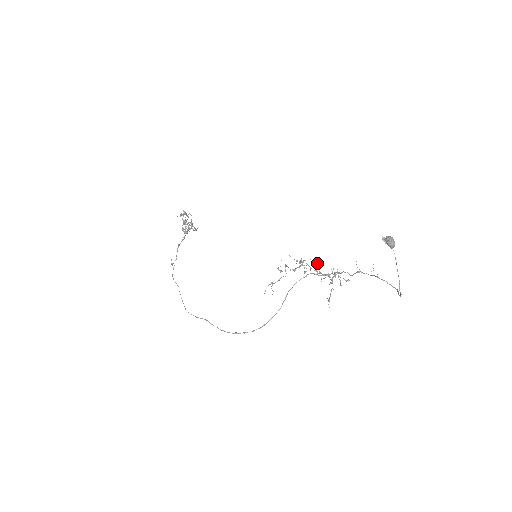
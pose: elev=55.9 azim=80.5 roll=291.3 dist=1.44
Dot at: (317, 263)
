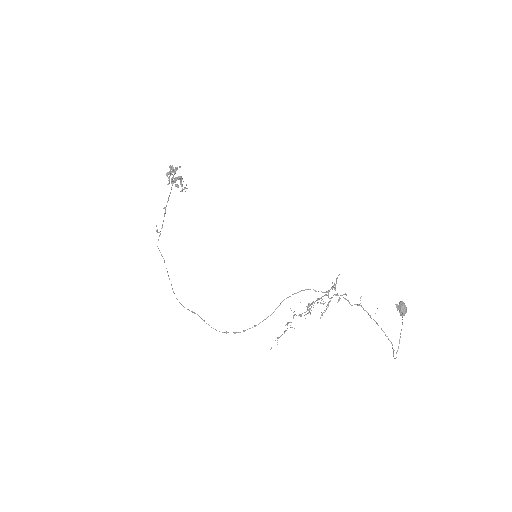
Dot at: occluded
